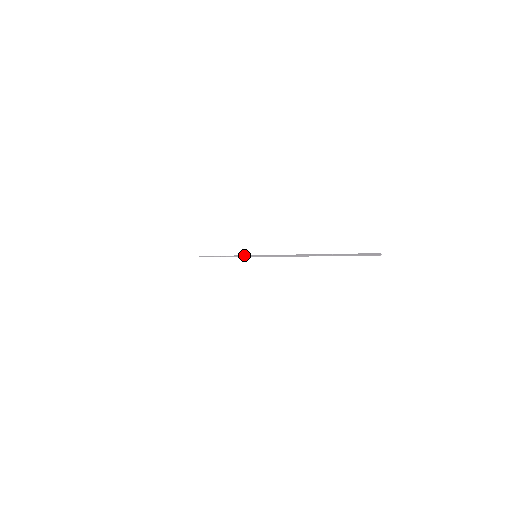
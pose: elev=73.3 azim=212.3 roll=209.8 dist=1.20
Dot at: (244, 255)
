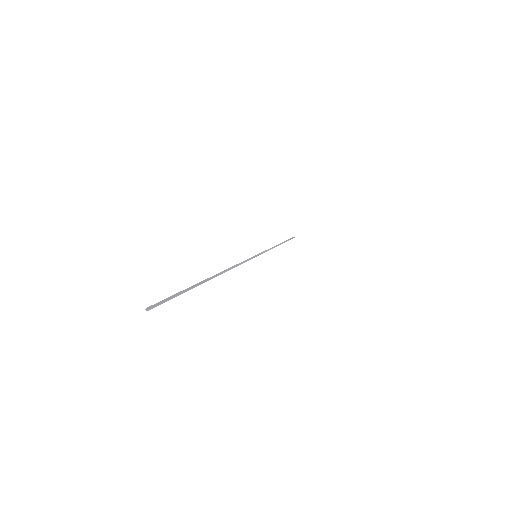
Dot at: (264, 251)
